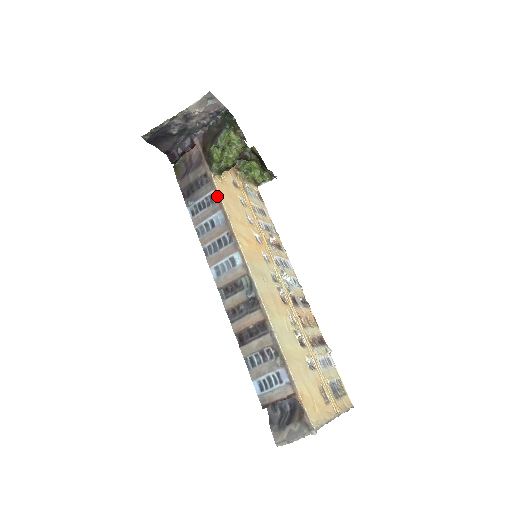
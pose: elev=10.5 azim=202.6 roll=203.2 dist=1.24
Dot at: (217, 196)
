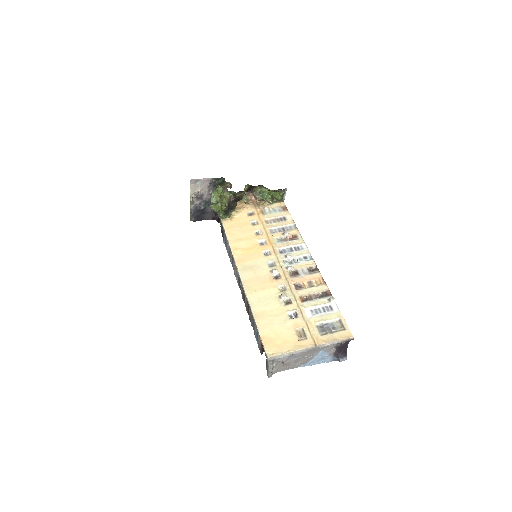
Dot at: occluded
